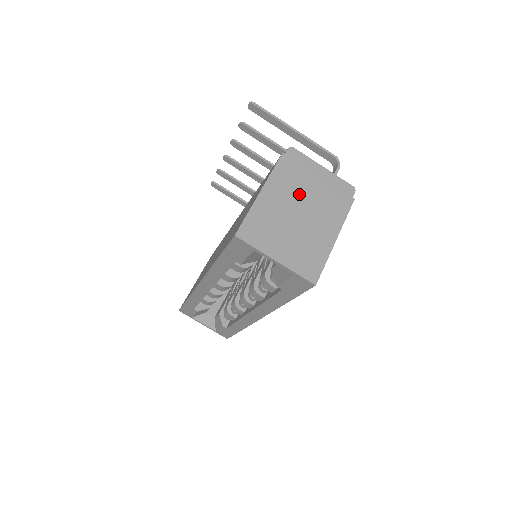
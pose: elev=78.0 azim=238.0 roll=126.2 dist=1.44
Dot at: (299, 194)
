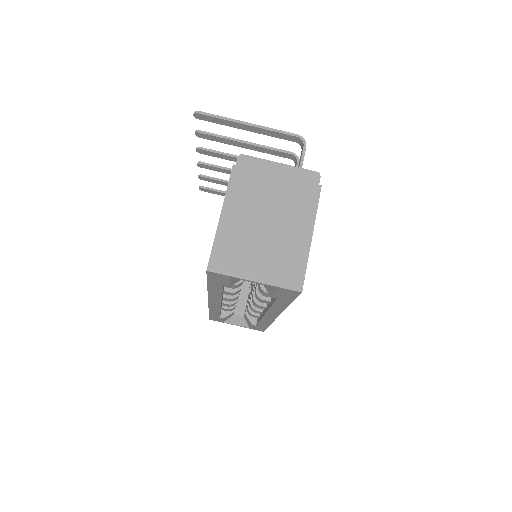
Dot at: (261, 202)
